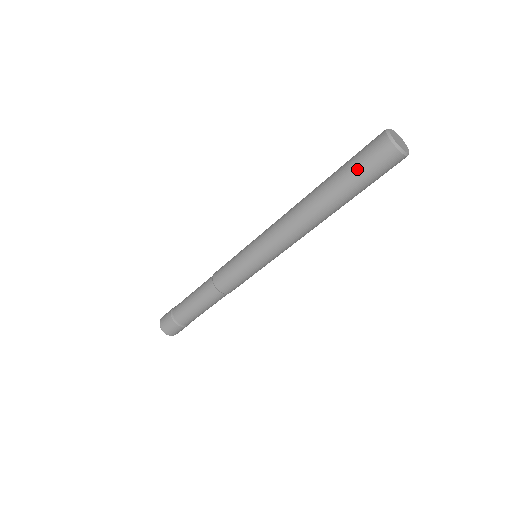
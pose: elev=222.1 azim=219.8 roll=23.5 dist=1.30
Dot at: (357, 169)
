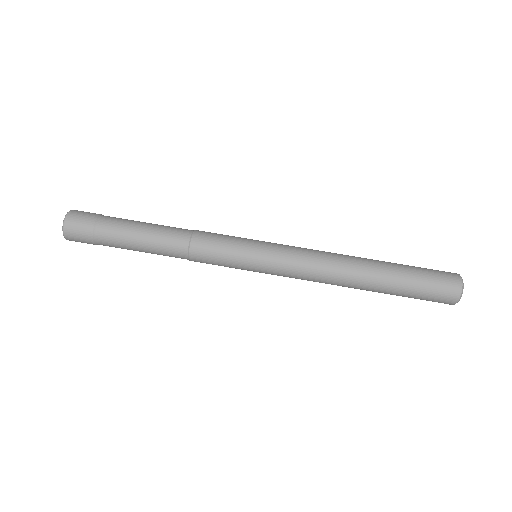
Dot at: (422, 272)
